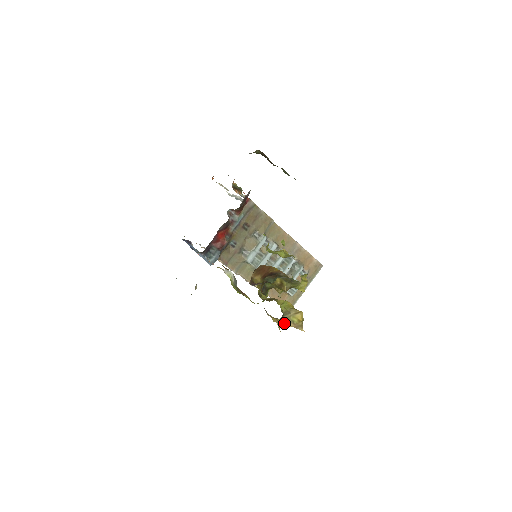
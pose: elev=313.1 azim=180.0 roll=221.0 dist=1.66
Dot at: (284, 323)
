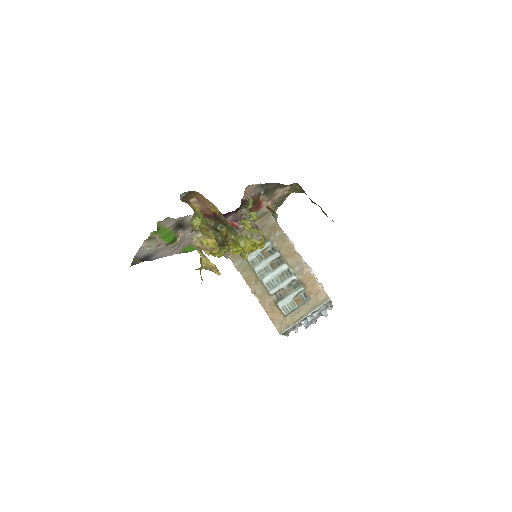
Dot at: (194, 241)
